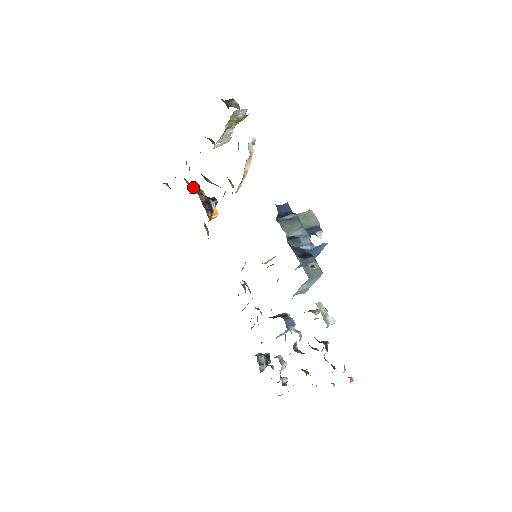
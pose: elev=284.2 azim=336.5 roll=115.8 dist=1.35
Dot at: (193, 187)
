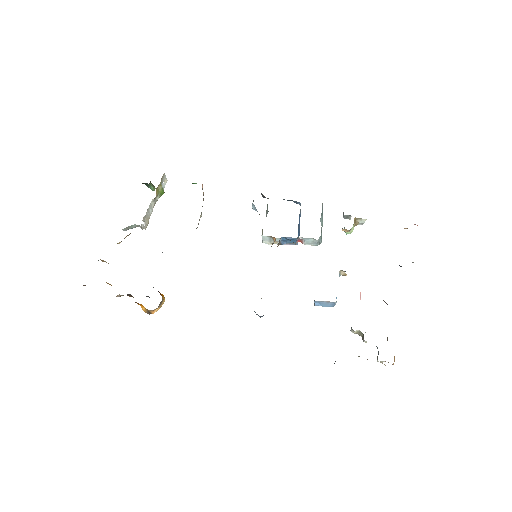
Dot at: occluded
